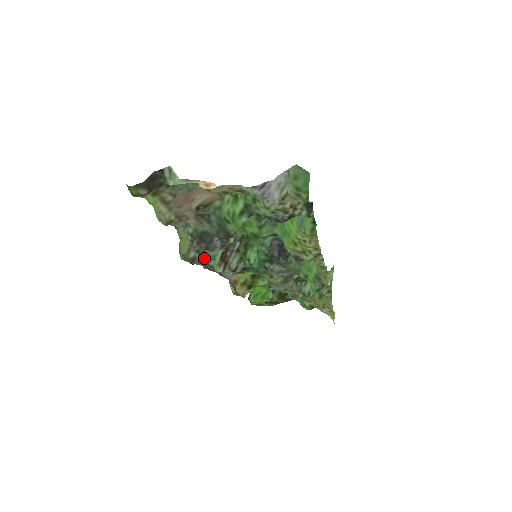
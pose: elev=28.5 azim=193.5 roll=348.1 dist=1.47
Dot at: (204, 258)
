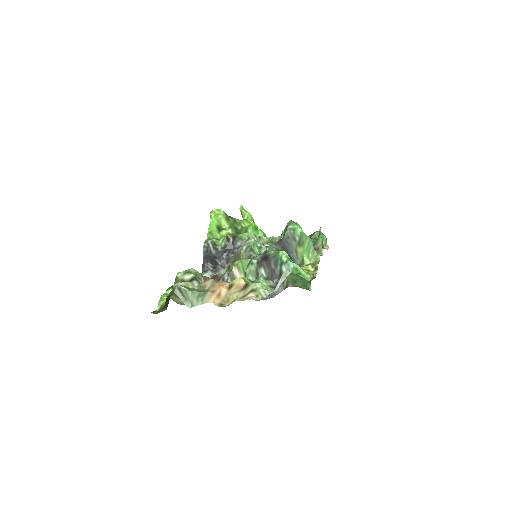
Dot at: occluded
